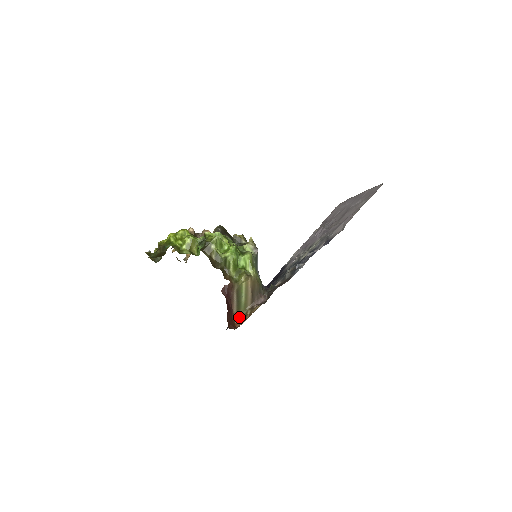
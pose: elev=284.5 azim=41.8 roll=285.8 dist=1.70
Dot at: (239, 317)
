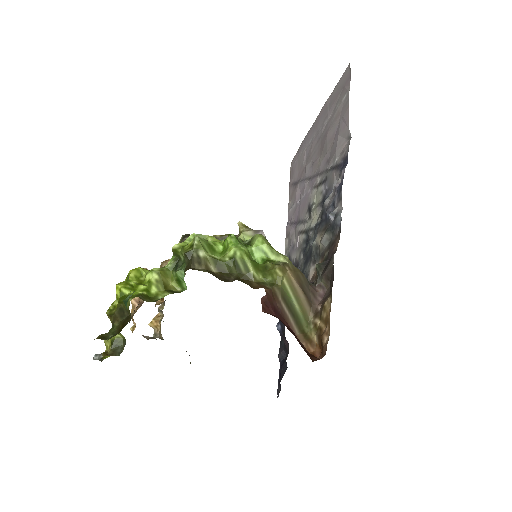
Dot at: (309, 340)
